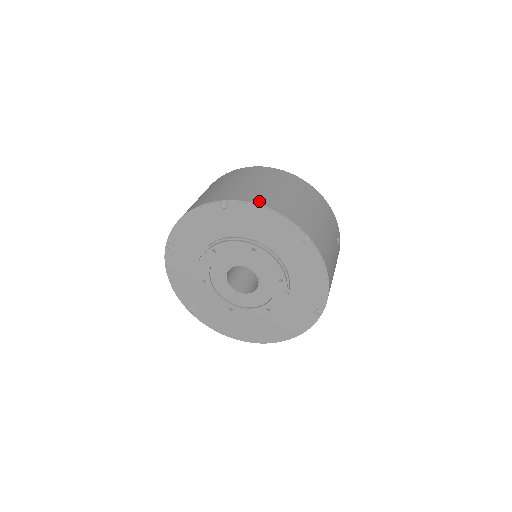
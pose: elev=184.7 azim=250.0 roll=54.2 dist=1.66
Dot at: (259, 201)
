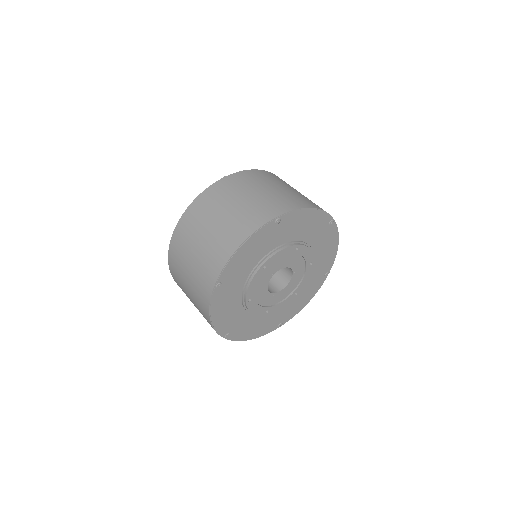
Dot at: (300, 205)
